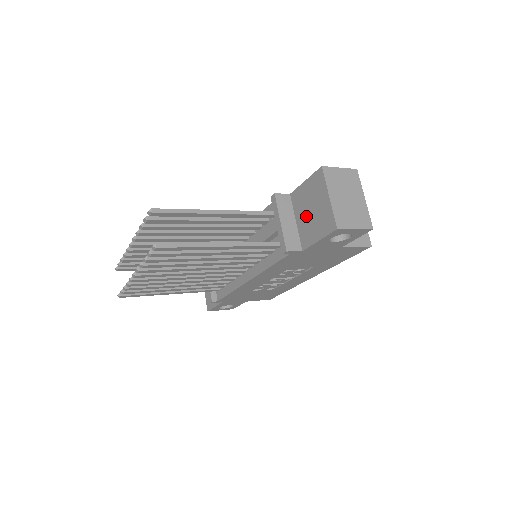
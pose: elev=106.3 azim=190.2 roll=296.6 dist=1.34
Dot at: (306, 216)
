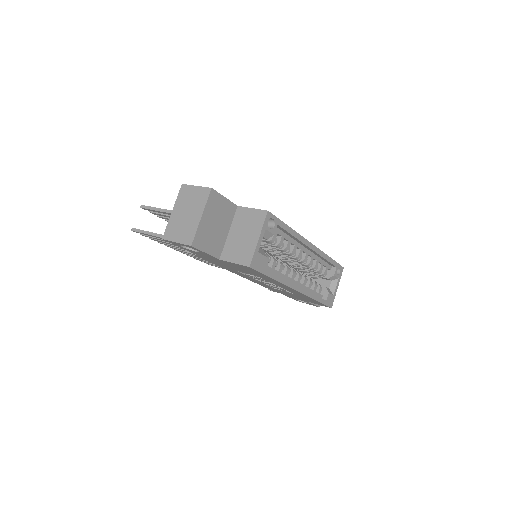
Dot at: occluded
